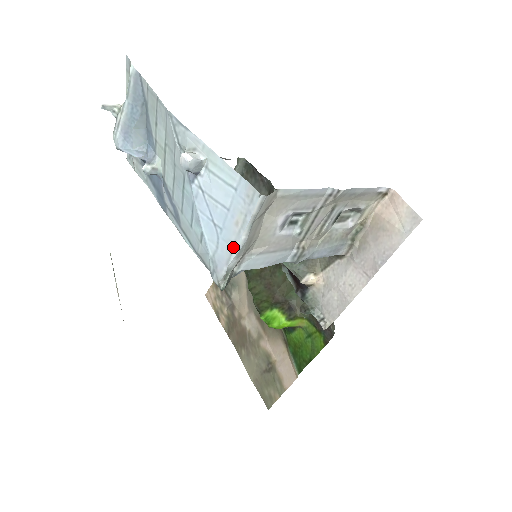
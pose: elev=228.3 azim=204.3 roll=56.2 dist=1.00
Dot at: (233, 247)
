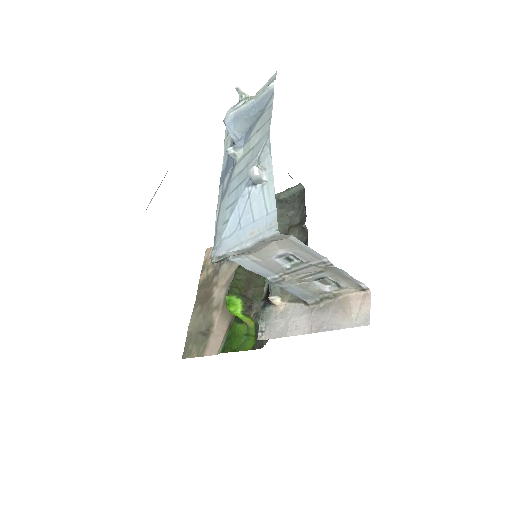
Dot at: (238, 245)
